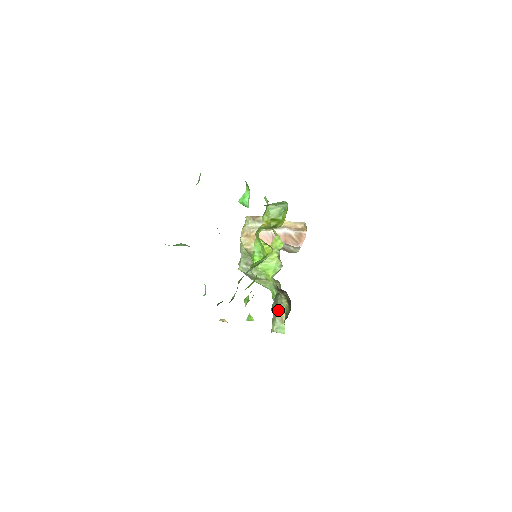
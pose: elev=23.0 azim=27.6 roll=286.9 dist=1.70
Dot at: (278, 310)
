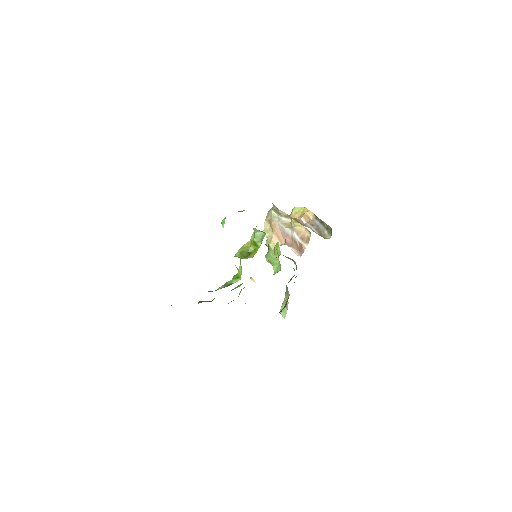
Dot at: (285, 296)
